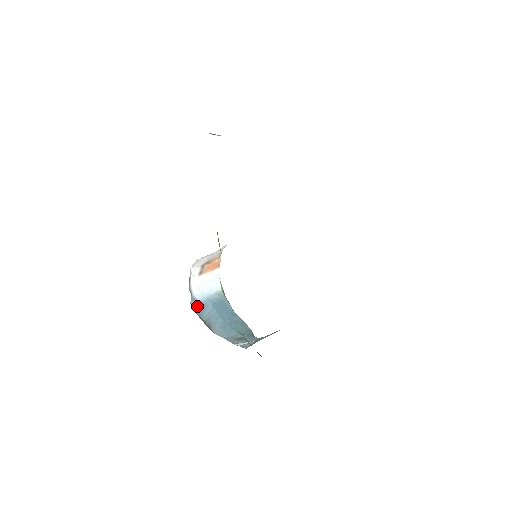
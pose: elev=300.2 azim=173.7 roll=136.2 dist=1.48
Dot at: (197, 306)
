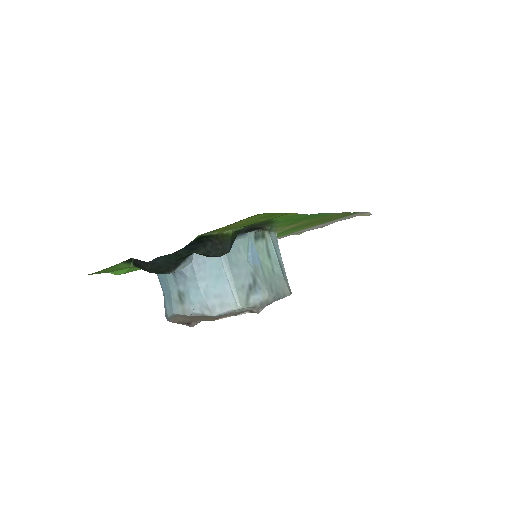
Dot at: occluded
